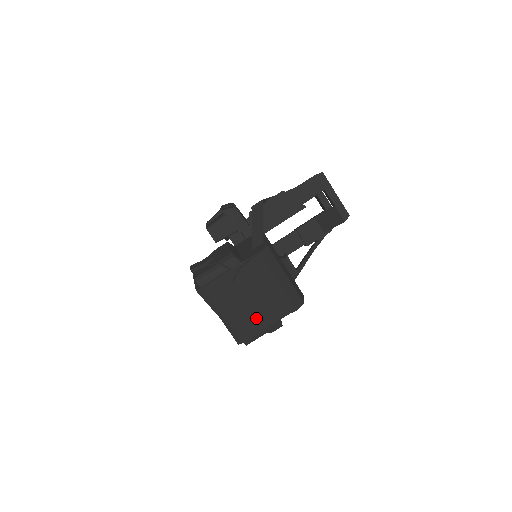
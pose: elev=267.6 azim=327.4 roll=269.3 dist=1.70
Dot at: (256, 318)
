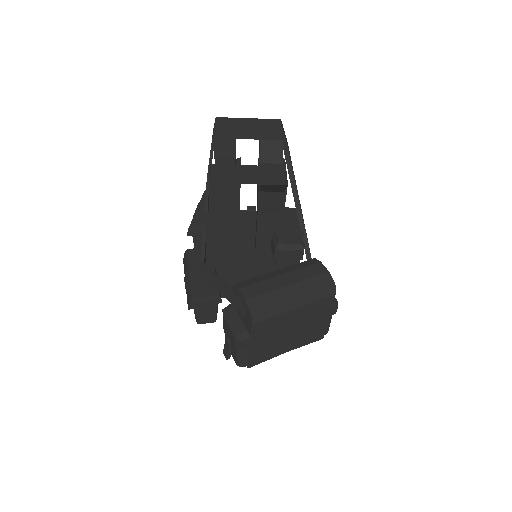
Dot at: (311, 327)
